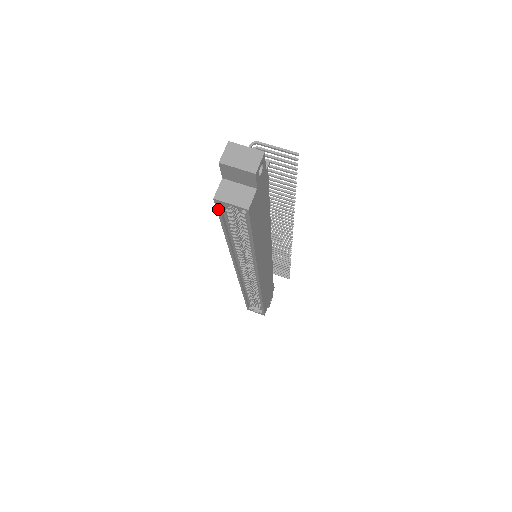
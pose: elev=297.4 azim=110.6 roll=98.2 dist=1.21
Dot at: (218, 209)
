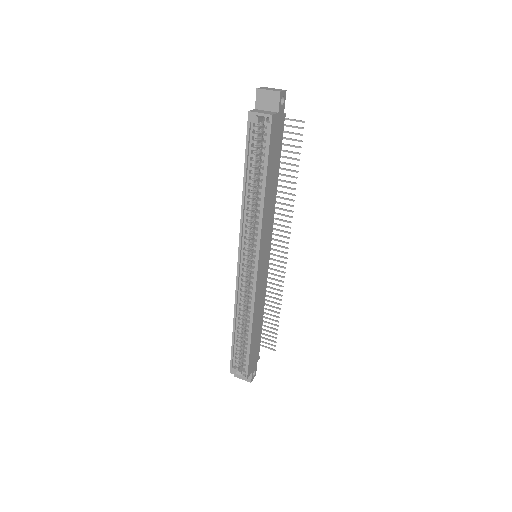
Dot at: (248, 127)
